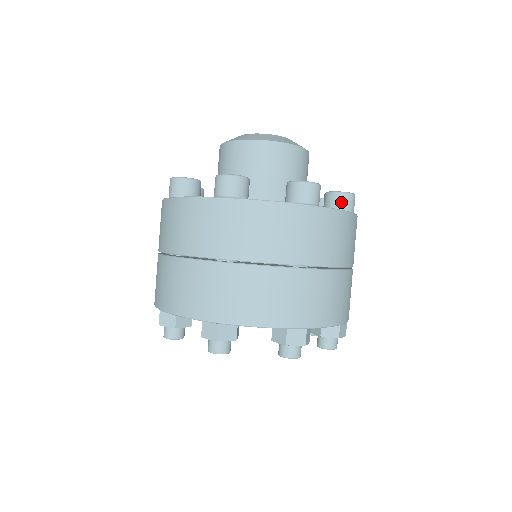
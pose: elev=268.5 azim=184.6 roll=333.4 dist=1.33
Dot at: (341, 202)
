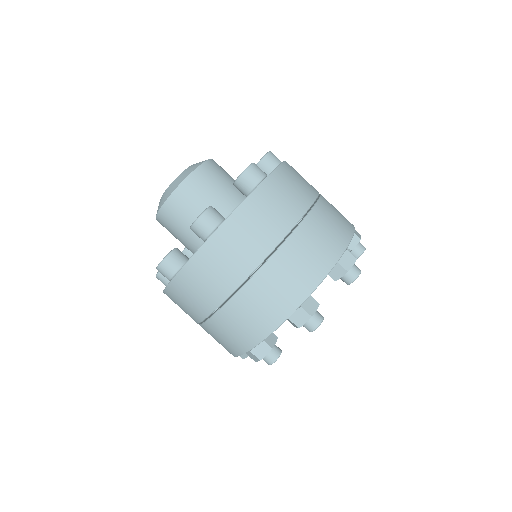
Dot at: (270, 163)
